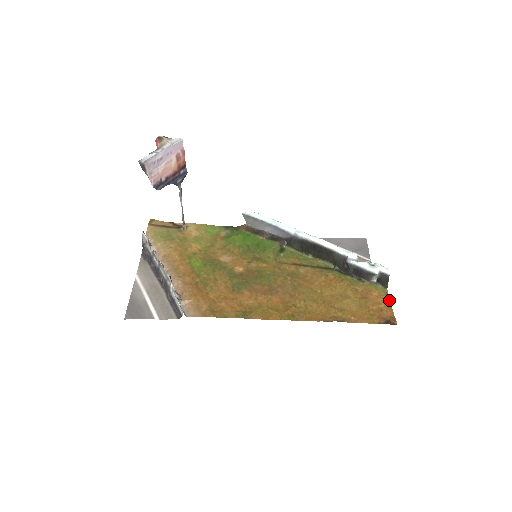
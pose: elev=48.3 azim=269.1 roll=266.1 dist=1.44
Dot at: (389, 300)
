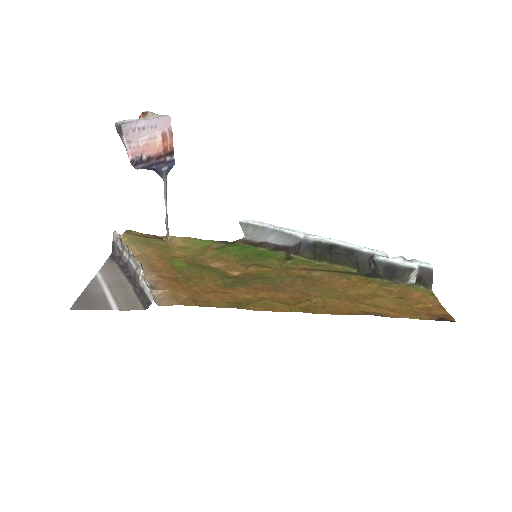
Dot at: (437, 300)
